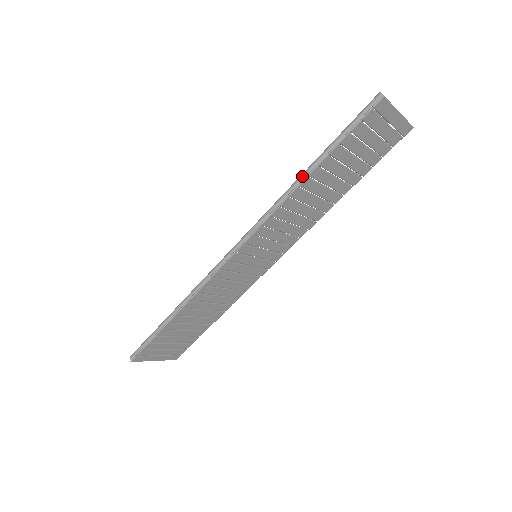
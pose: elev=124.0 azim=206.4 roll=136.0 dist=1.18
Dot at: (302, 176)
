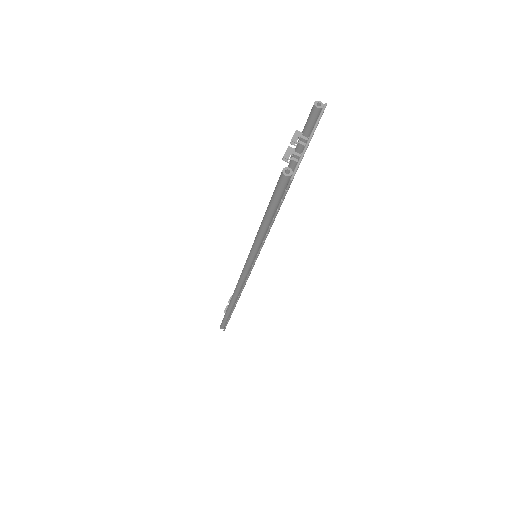
Dot at: (258, 241)
